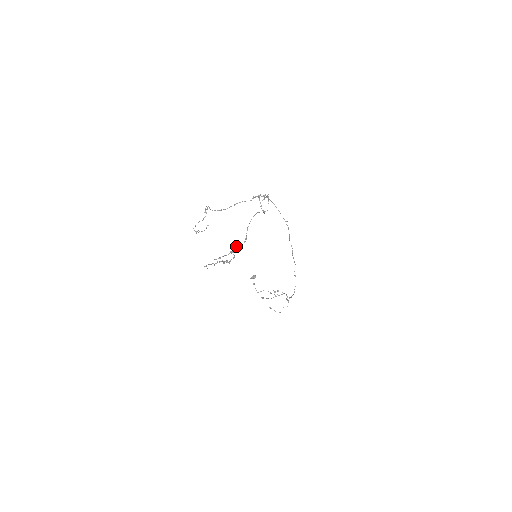
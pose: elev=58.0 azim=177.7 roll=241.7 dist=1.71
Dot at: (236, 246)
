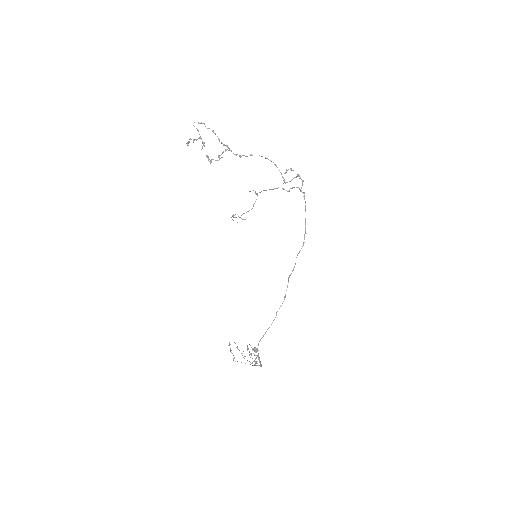
Dot at: (226, 149)
